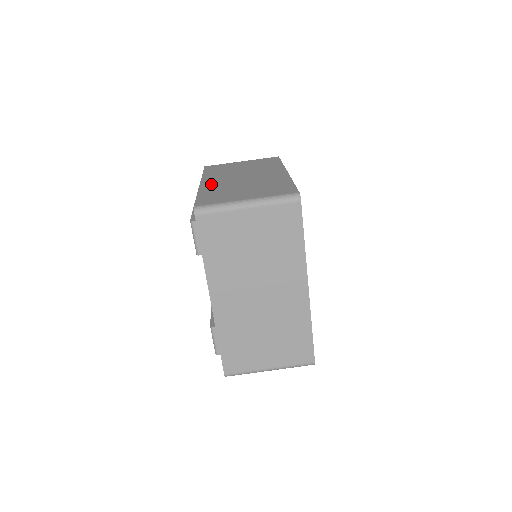
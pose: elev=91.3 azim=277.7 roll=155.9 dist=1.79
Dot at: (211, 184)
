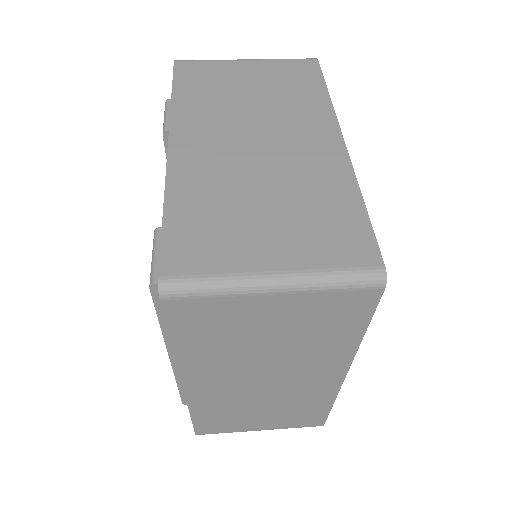
Dot at: occluded
